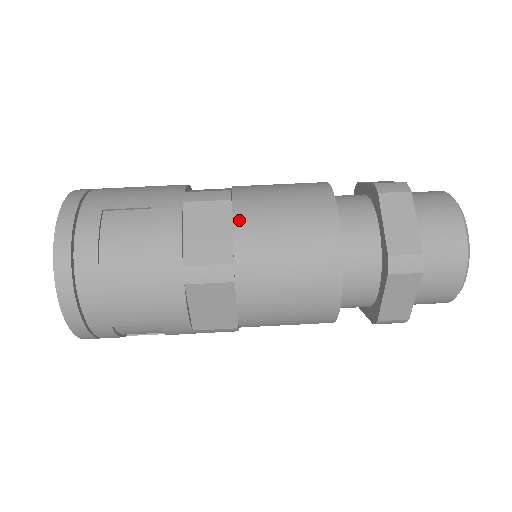
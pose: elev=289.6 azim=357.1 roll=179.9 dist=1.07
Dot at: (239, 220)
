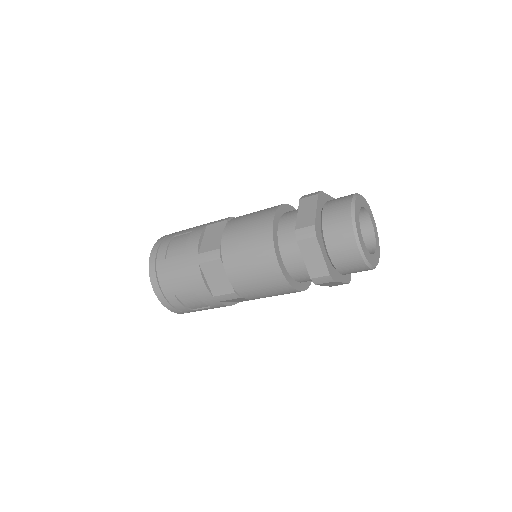
Dot at: (227, 228)
